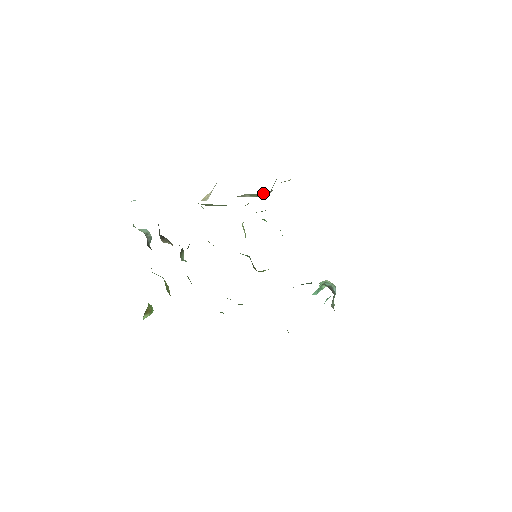
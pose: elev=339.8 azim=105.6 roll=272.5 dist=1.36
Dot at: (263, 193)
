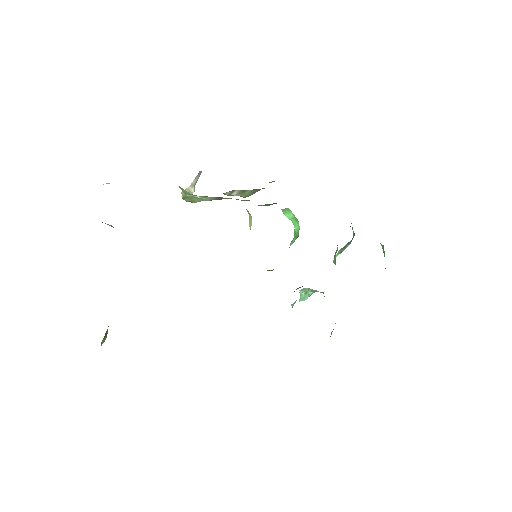
Dot at: (252, 191)
